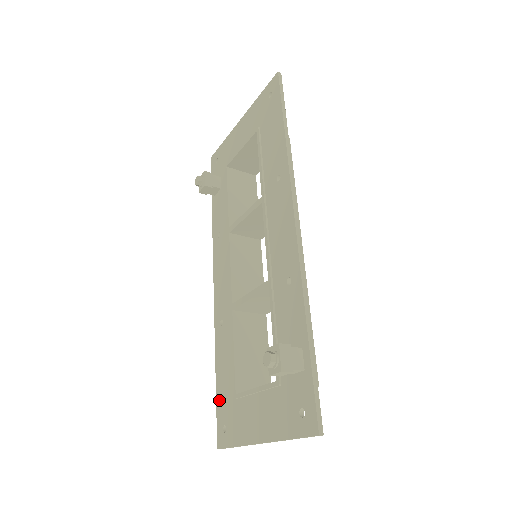
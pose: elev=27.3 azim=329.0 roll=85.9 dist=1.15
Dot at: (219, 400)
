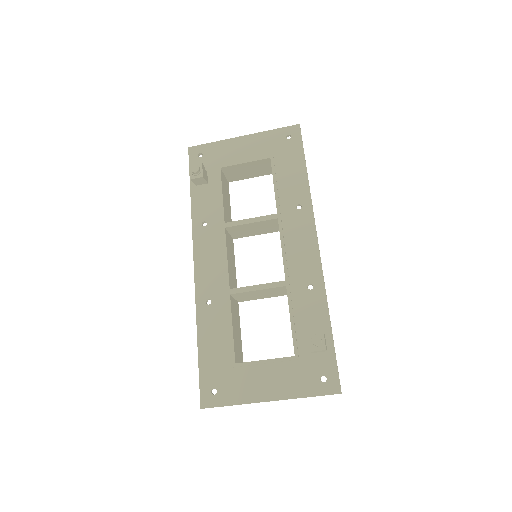
Dot at: (204, 367)
